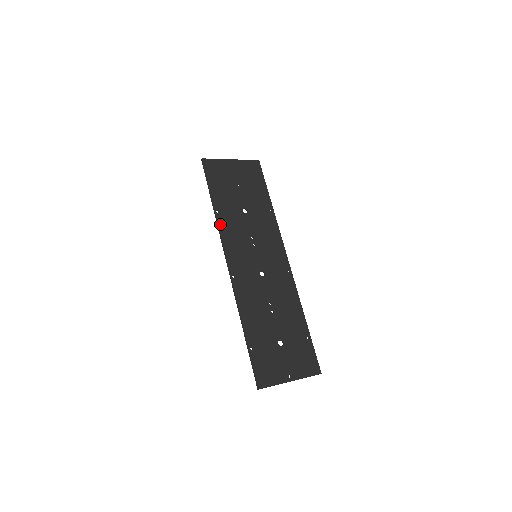
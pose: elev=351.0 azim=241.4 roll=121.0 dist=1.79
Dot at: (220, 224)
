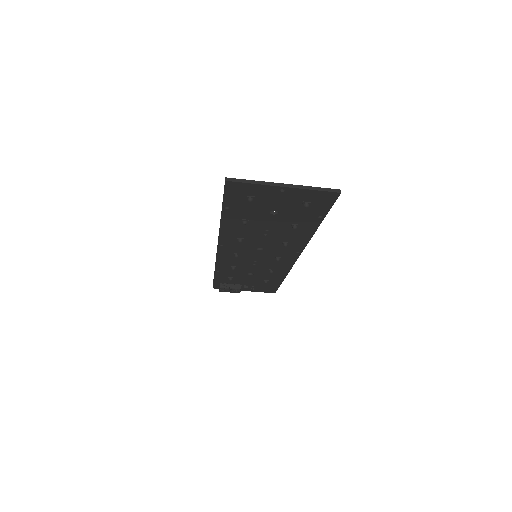
Dot at: (218, 265)
